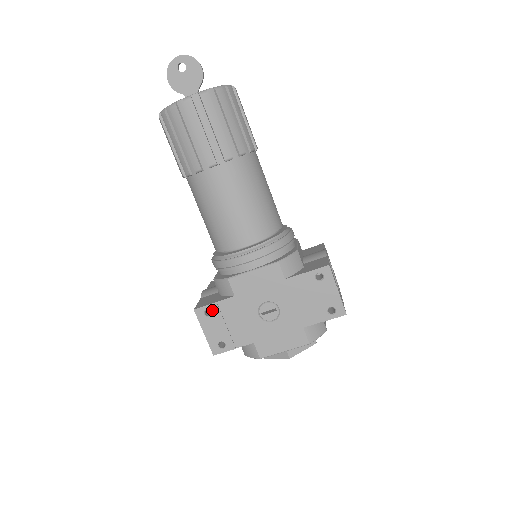
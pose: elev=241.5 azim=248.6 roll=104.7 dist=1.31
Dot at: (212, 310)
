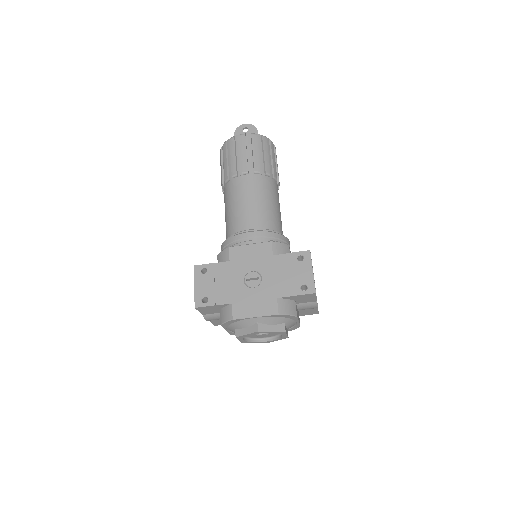
Dot at: (208, 269)
